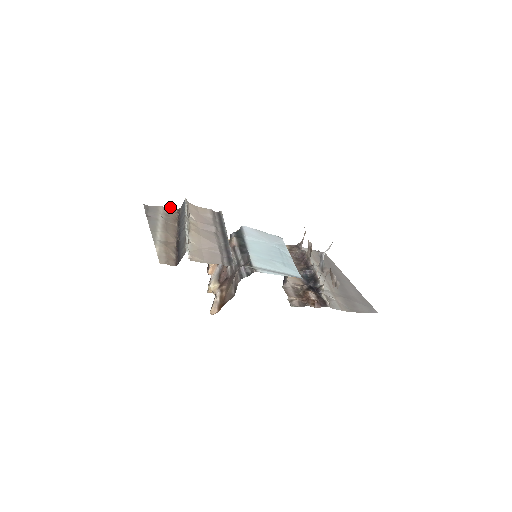
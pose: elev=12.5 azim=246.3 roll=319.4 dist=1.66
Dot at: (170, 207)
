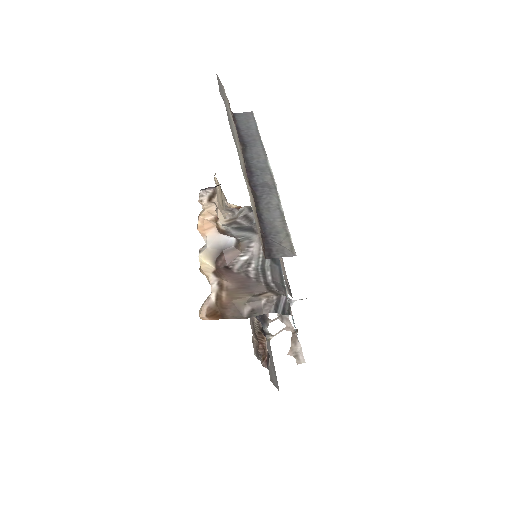
Dot at: occluded
